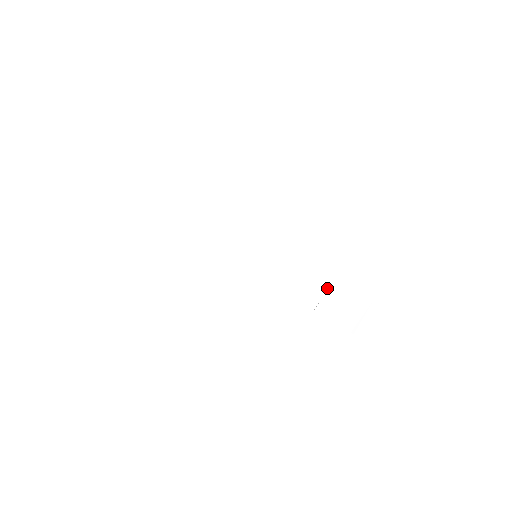
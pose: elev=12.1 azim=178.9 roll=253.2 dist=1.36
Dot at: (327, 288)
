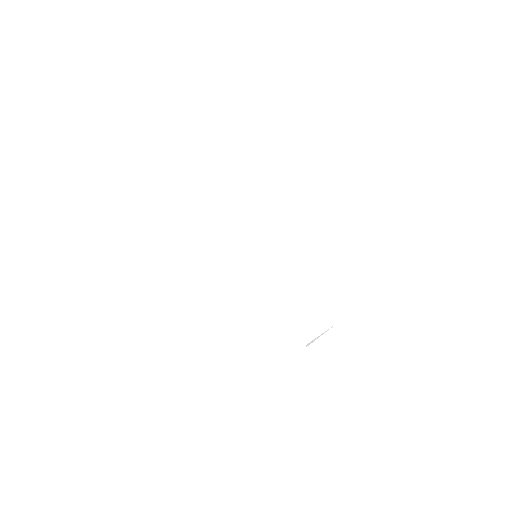
Dot at: (302, 299)
